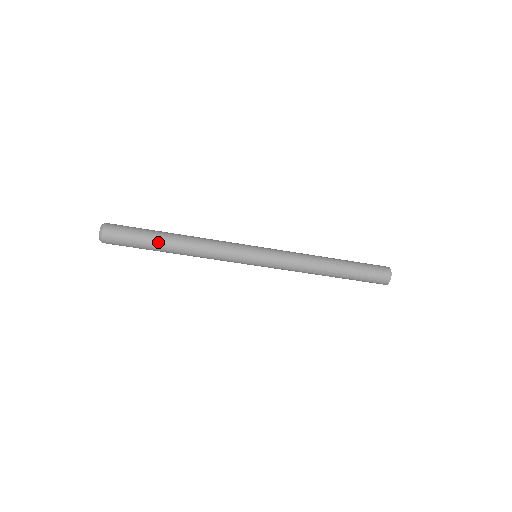
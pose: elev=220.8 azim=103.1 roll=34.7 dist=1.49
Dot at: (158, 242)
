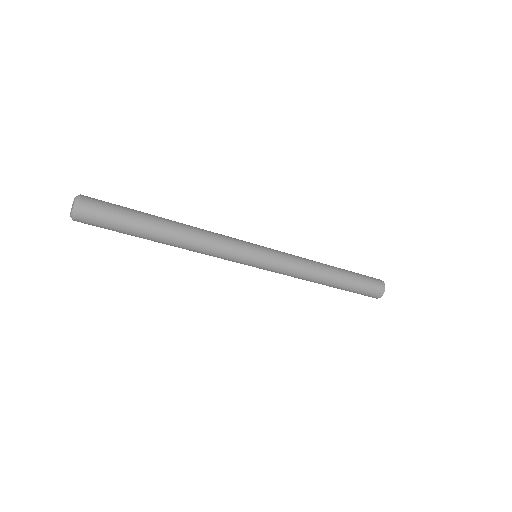
Dot at: (146, 236)
